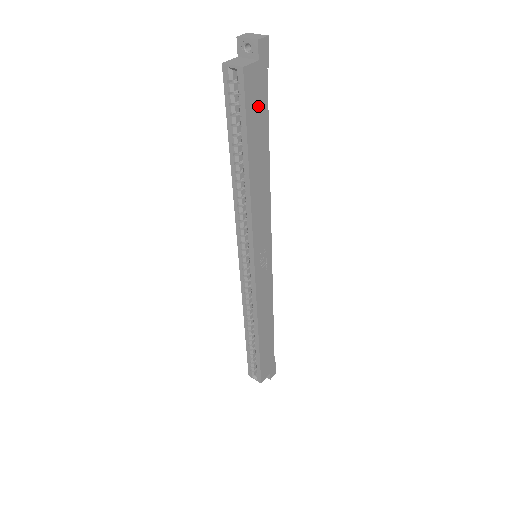
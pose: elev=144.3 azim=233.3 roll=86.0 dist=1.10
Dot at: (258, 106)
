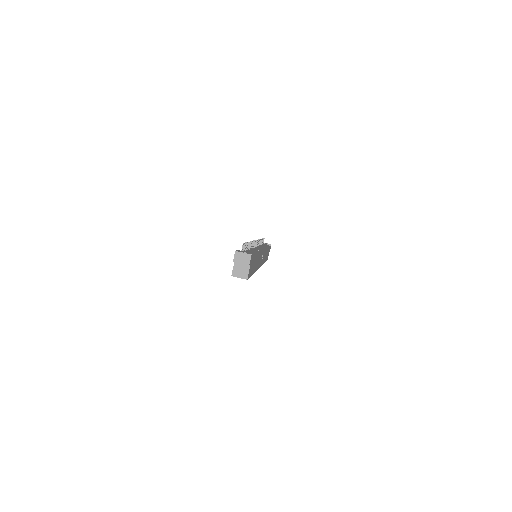
Dot at: (252, 265)
